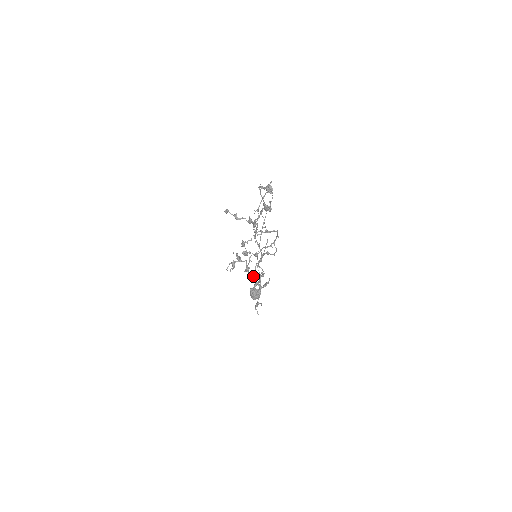
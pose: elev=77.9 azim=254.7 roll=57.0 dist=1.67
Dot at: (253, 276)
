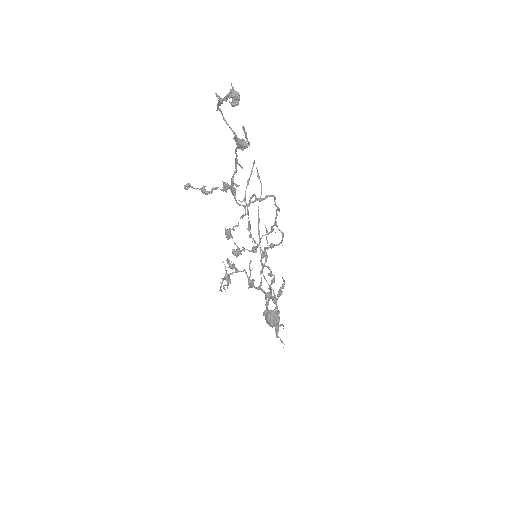
Dot at: (260, 288)
